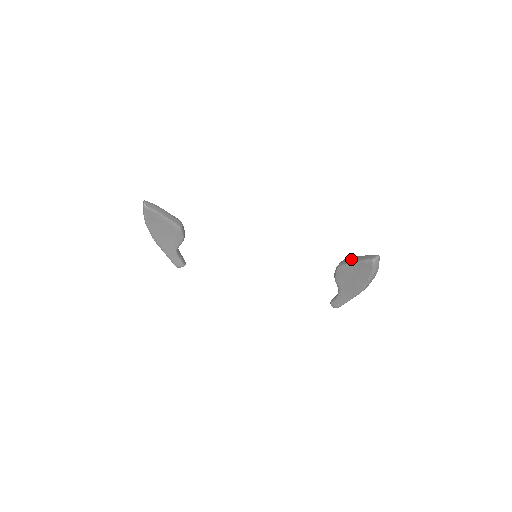
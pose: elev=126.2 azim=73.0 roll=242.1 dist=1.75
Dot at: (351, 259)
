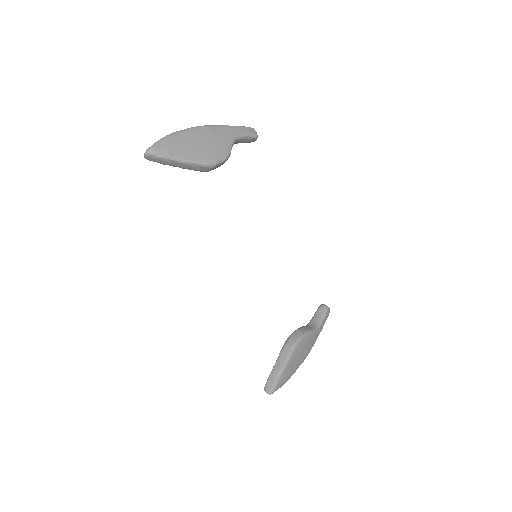
Dot at: (281, 361)
